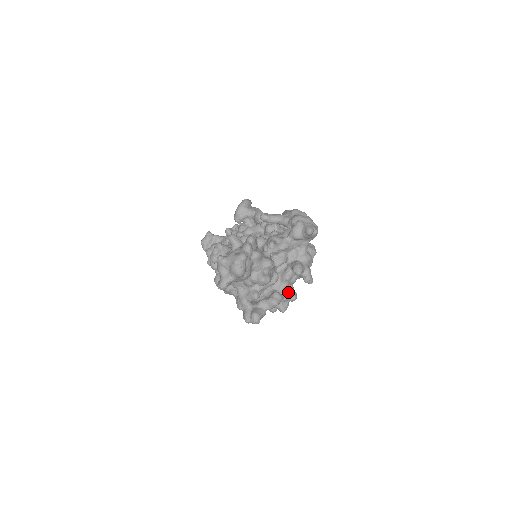
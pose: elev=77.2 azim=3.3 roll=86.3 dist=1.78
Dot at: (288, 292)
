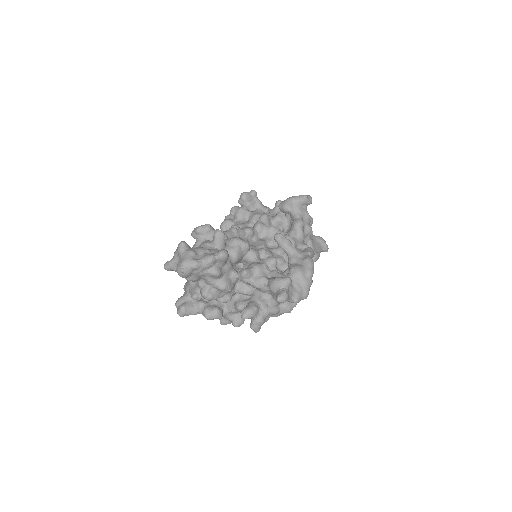
Dot at: (236, 316)
